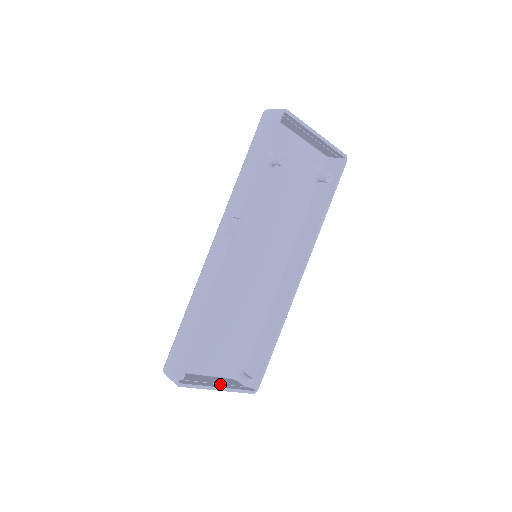
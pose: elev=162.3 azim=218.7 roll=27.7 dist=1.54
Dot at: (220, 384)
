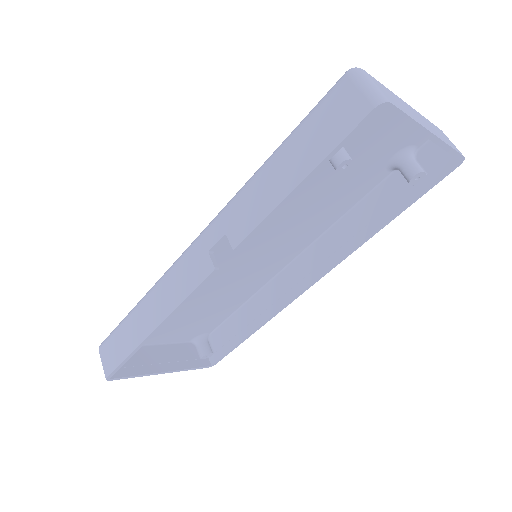
Dot at: (169, 362)
